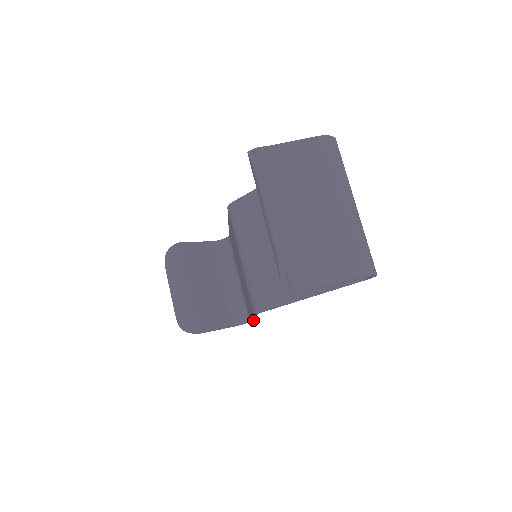
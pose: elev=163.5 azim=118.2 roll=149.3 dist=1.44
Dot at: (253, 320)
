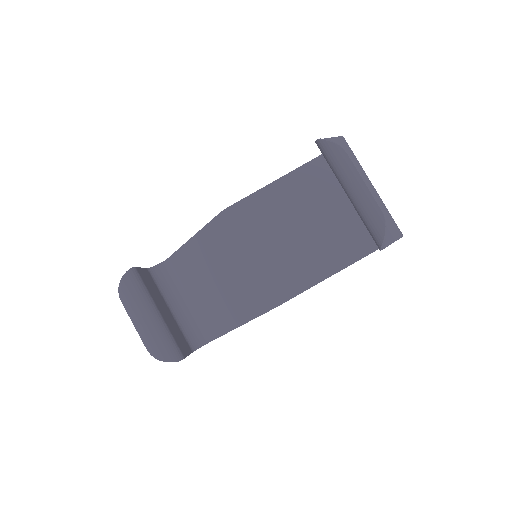
Dot at: occluded
